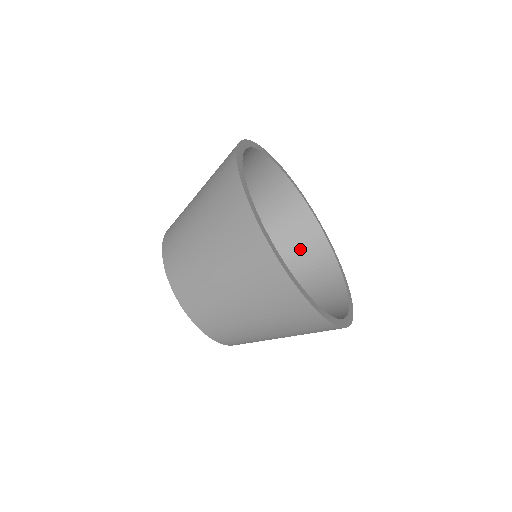
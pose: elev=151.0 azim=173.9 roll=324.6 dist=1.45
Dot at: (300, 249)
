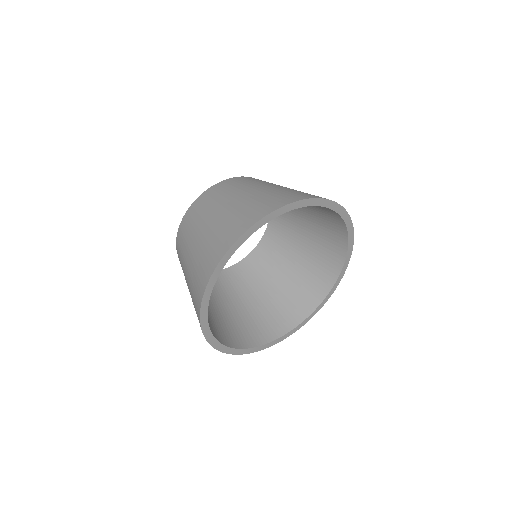
Dot at: (302, 285)
